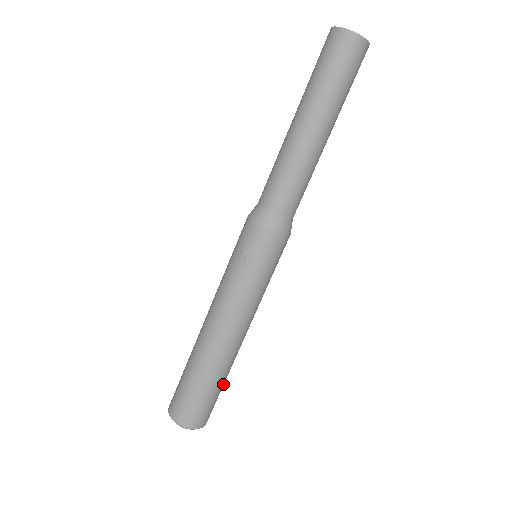
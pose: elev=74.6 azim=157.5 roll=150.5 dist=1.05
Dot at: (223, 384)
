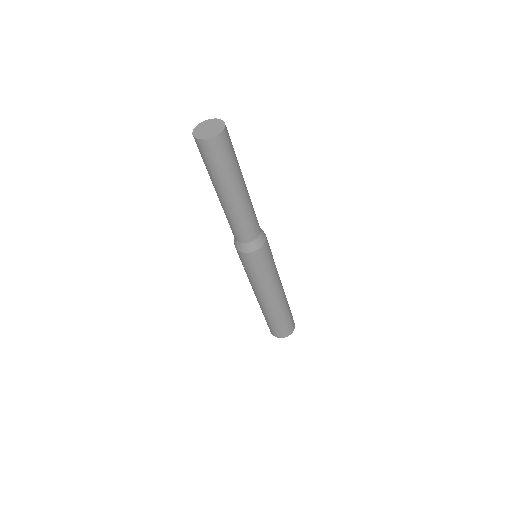
Dot at: (284, 318)
